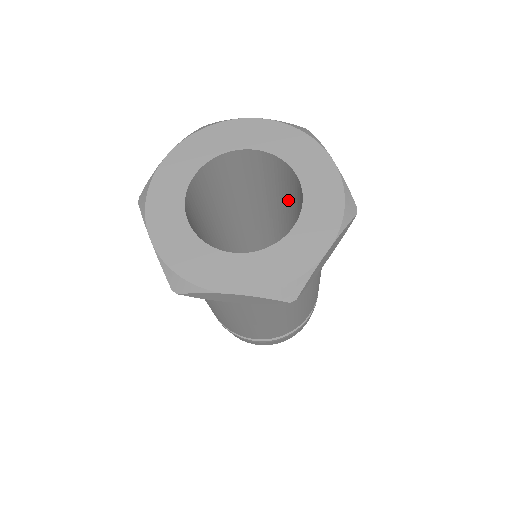
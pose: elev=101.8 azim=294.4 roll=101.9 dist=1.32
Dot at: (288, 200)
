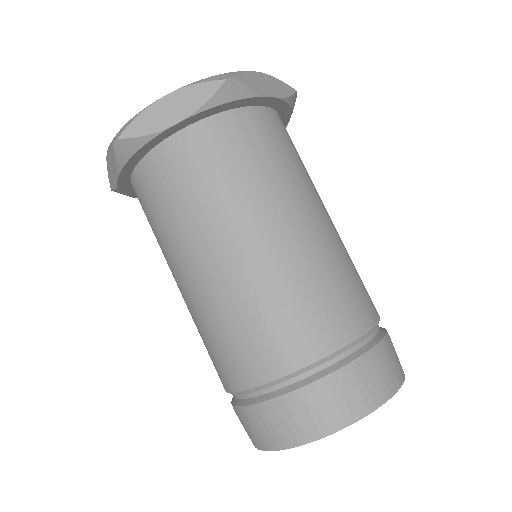
Dot at: occluded
